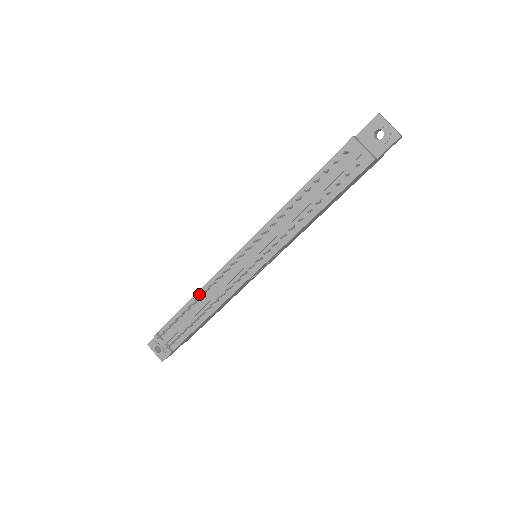
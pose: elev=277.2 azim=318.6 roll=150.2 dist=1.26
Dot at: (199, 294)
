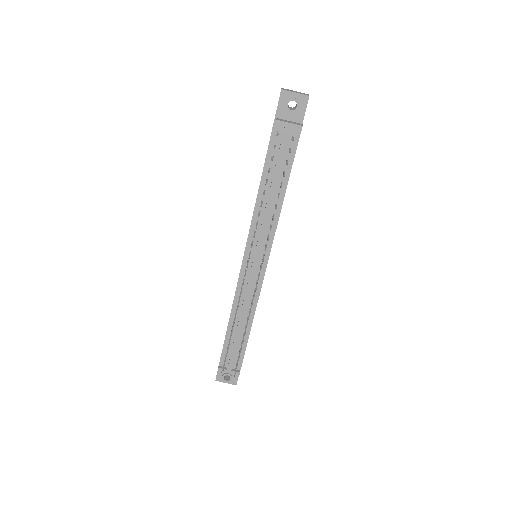
Dot at: (232, 315)
